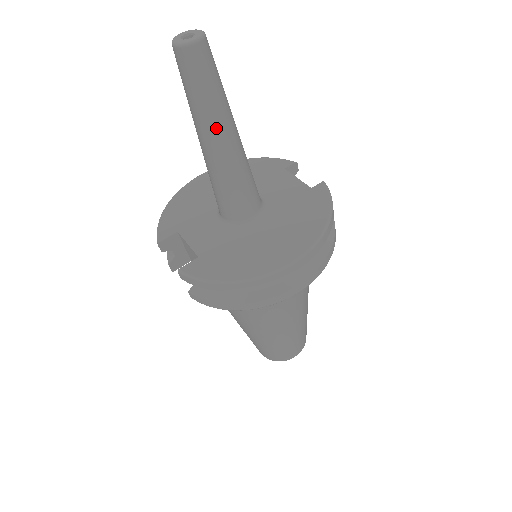
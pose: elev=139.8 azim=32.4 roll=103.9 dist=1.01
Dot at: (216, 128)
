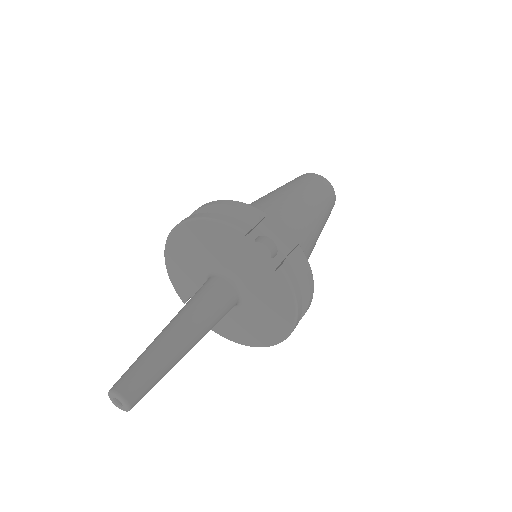
Dot at: occluded
